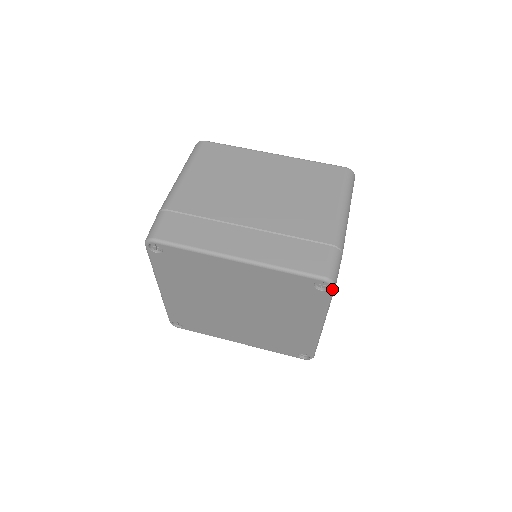
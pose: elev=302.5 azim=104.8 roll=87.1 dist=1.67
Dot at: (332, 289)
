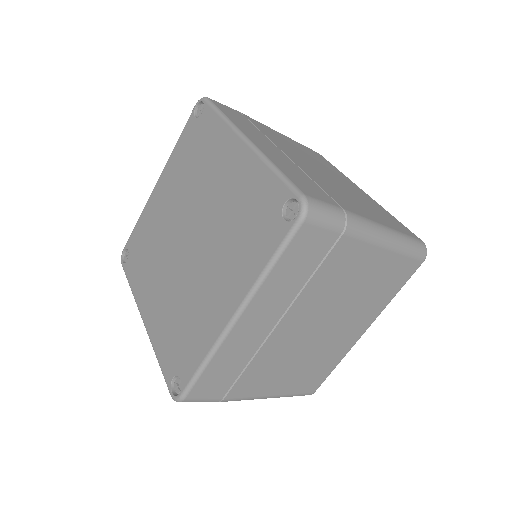
Dot at: (298, 220)
